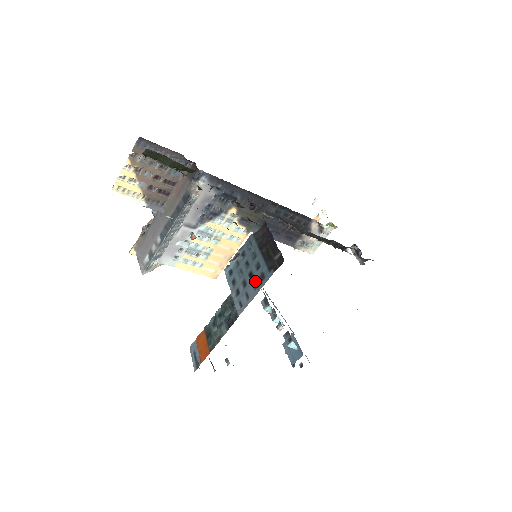
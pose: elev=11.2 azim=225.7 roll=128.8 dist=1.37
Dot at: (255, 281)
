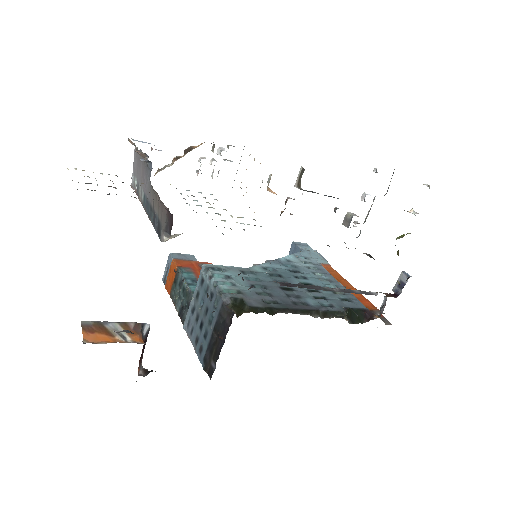
Dot at: (198, 338)
